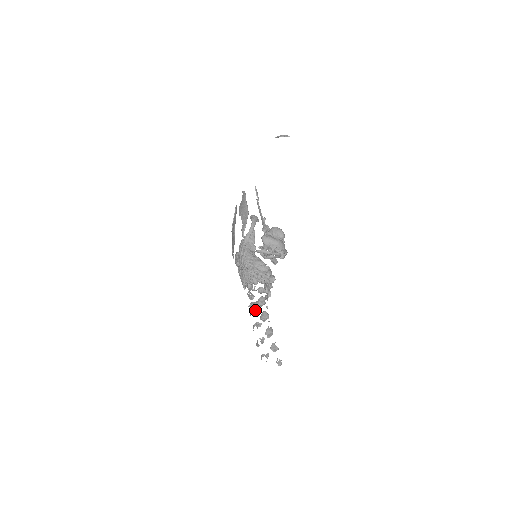
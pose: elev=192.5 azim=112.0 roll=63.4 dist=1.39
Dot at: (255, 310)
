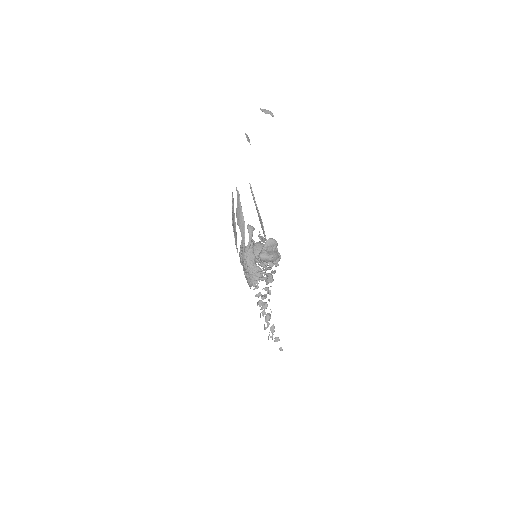
Dot at: (260, 302)
